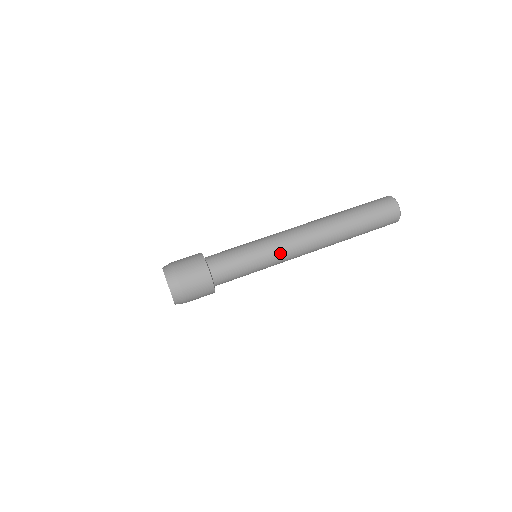
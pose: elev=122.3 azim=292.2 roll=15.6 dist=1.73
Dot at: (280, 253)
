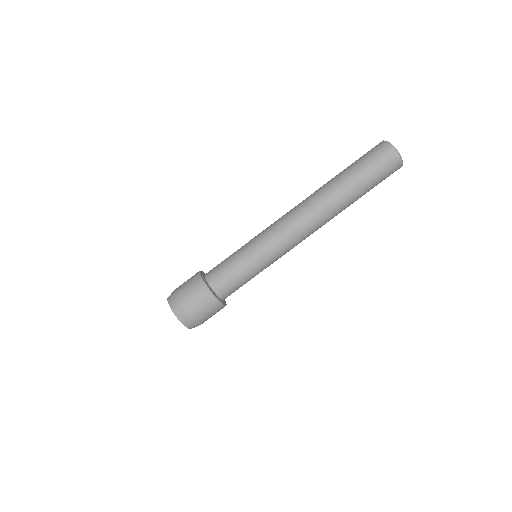
Dot at: occluded
